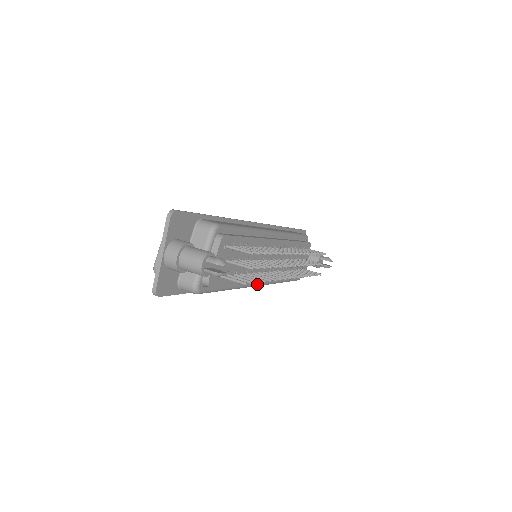
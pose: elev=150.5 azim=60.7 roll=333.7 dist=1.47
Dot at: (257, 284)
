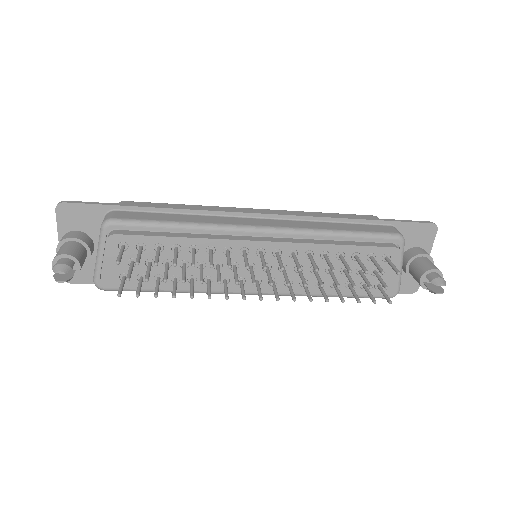
Dot at: occluded
